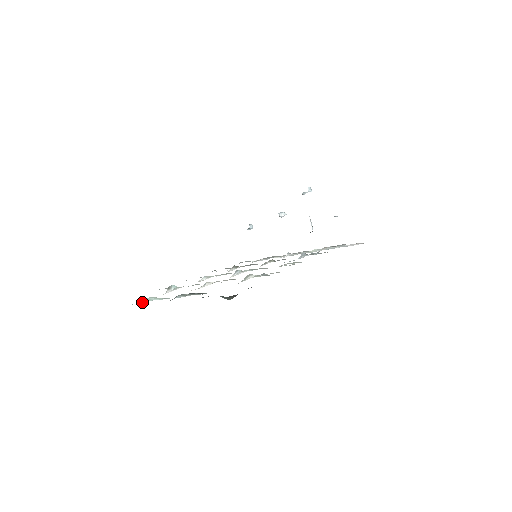
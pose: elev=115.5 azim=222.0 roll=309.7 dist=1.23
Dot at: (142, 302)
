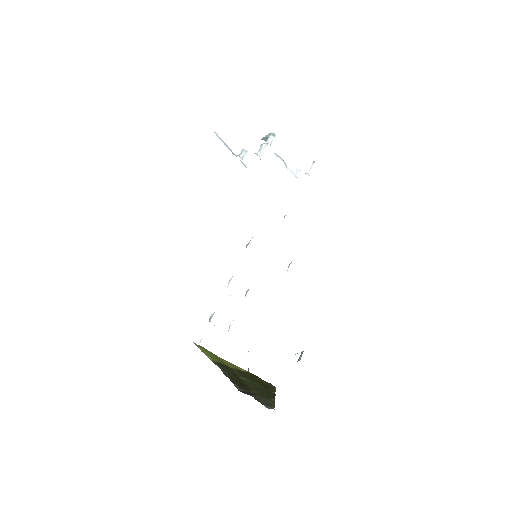
Dot at: (200, 341)
